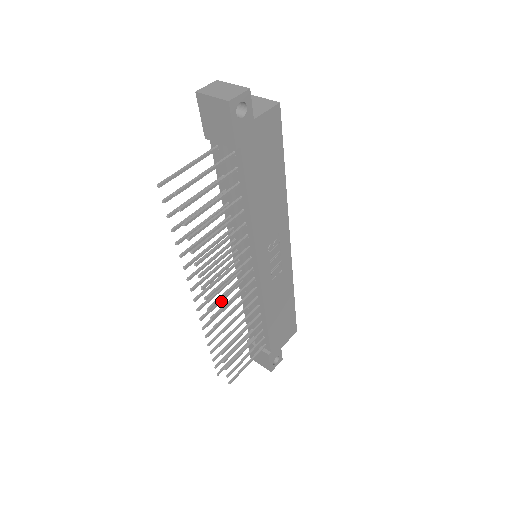
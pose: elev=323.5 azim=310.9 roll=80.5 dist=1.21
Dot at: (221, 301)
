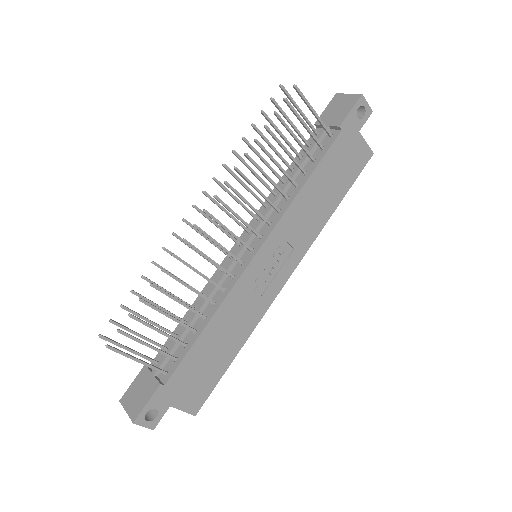
Dot at: occluded
